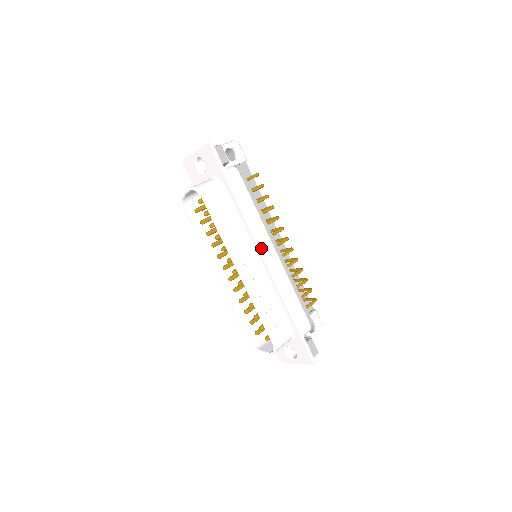
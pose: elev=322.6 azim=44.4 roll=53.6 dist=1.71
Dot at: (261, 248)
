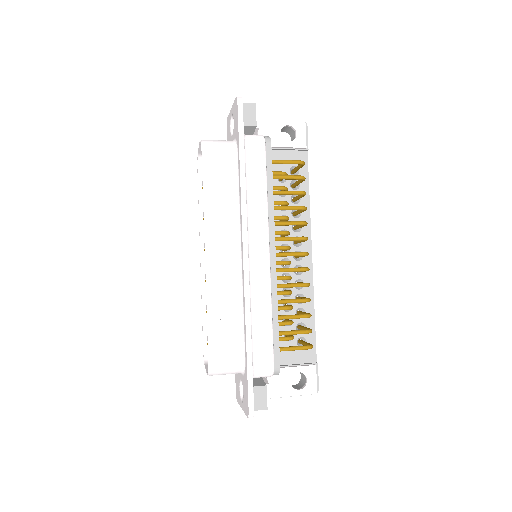
Dot at: (246, 240)
